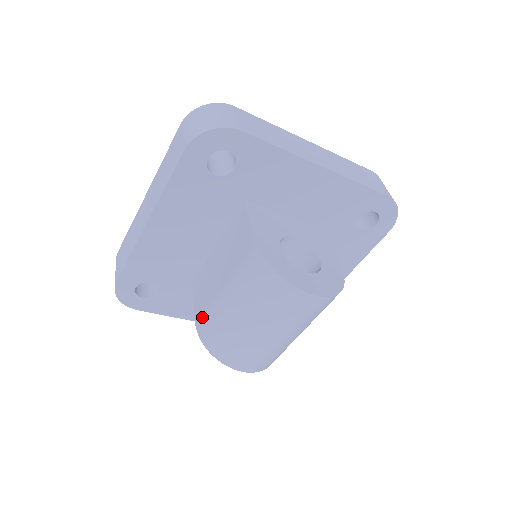
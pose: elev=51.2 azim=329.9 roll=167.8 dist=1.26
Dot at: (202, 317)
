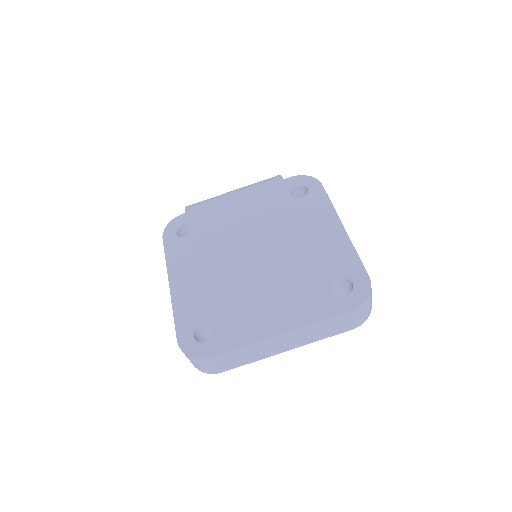
Dot at: occluded
